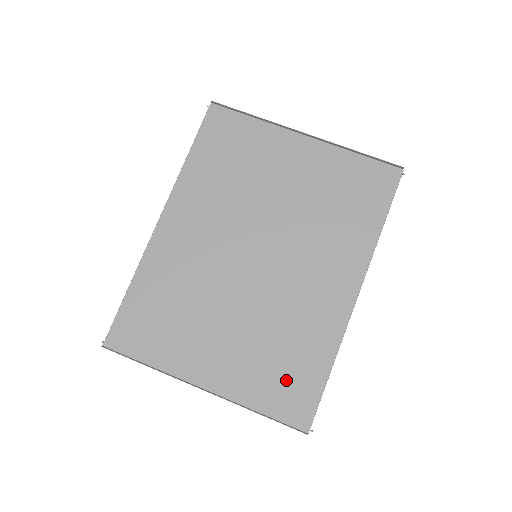
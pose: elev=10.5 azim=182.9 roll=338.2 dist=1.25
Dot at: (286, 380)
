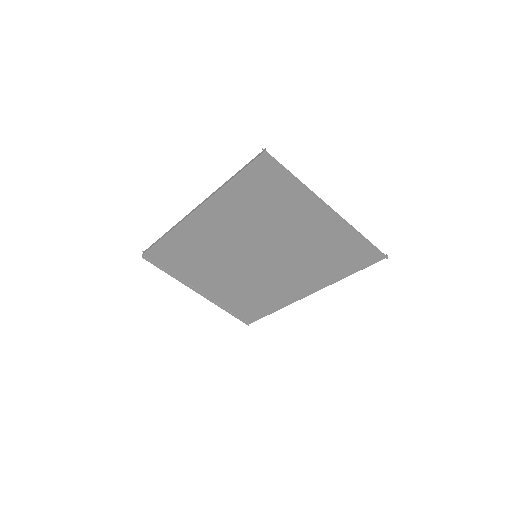
Dot at: (248, 306)
